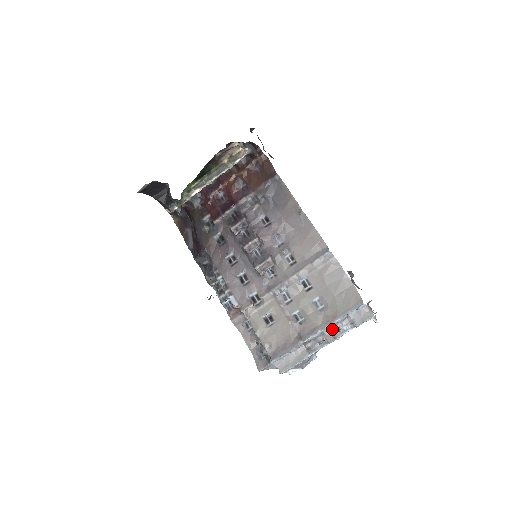
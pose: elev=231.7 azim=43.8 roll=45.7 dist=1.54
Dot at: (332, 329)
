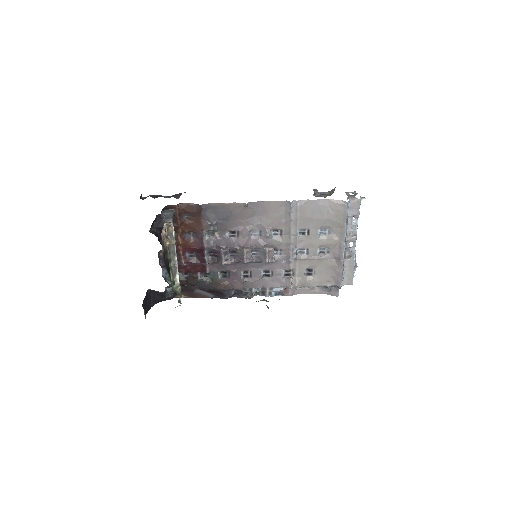
Dot at: (348, 233)
